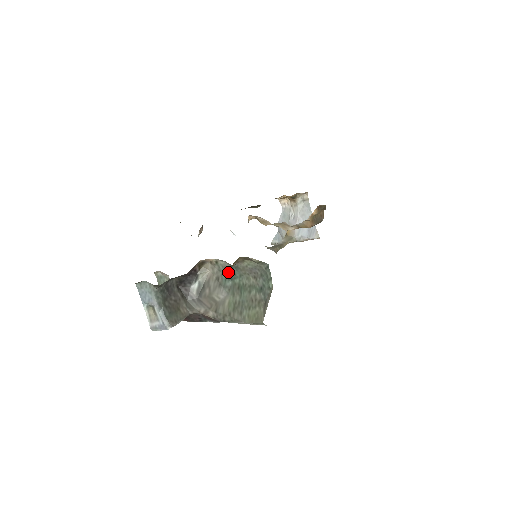
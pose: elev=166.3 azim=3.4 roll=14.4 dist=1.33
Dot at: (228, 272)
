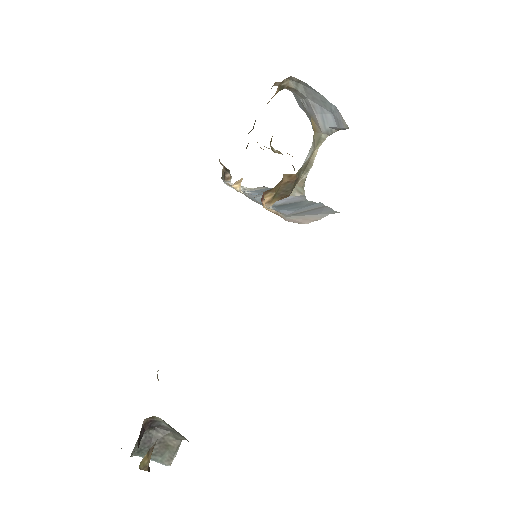
Dot at: occluded
